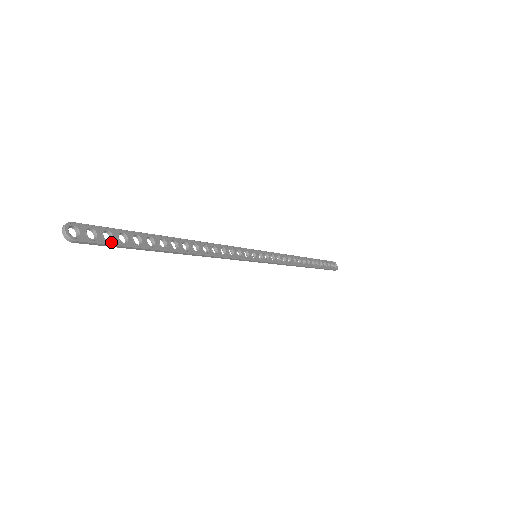
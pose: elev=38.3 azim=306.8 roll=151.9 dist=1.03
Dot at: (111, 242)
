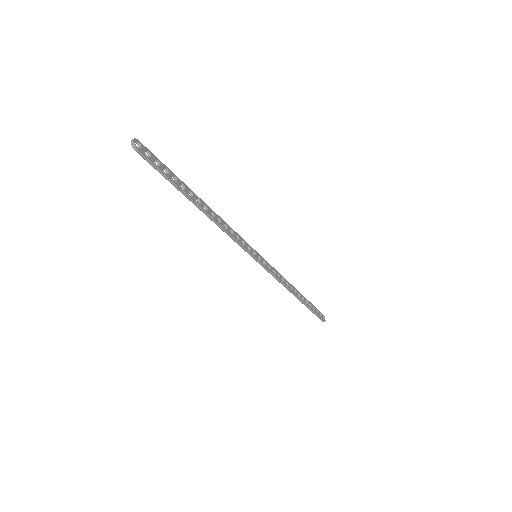
Dot at: (158, 167)
